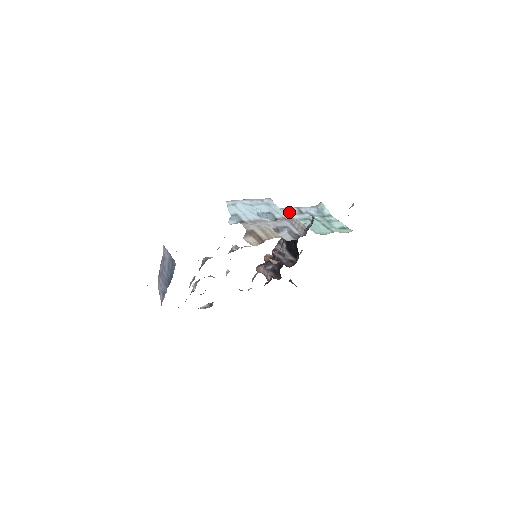
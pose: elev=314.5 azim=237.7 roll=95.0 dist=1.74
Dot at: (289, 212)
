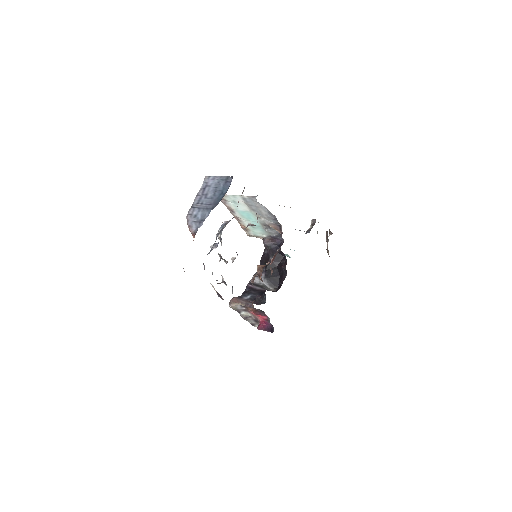
Dot at: occluded
